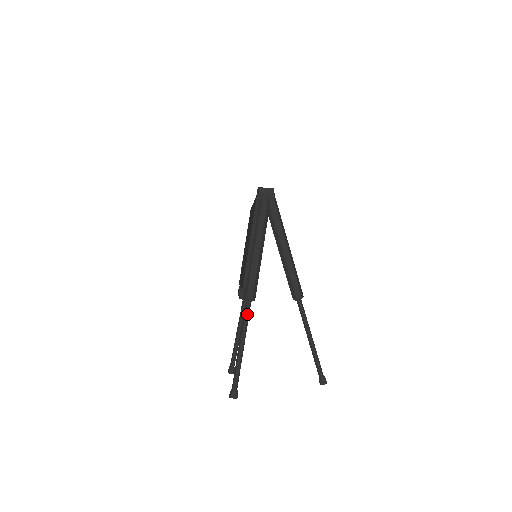
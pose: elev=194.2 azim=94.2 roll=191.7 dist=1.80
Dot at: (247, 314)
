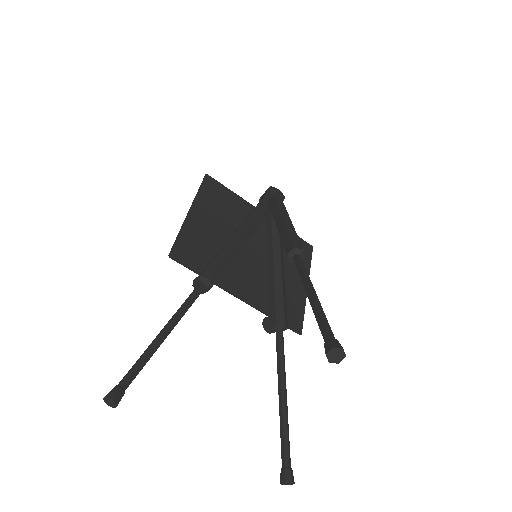
Dot at: (189, 295)
